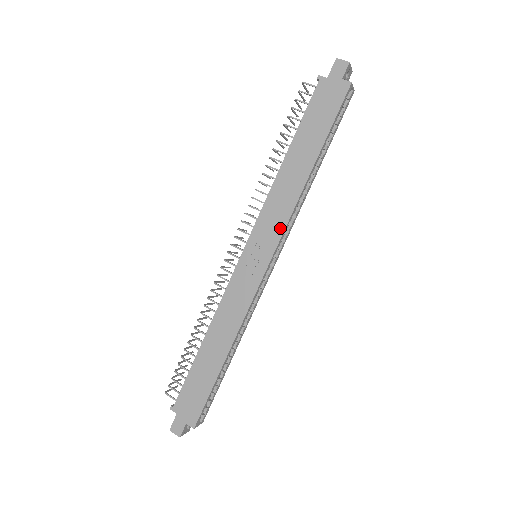
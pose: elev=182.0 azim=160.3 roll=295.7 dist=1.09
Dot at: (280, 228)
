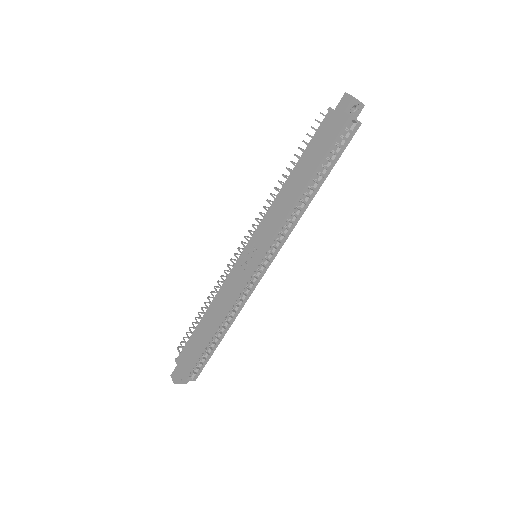
Dot at: (270, 235)
